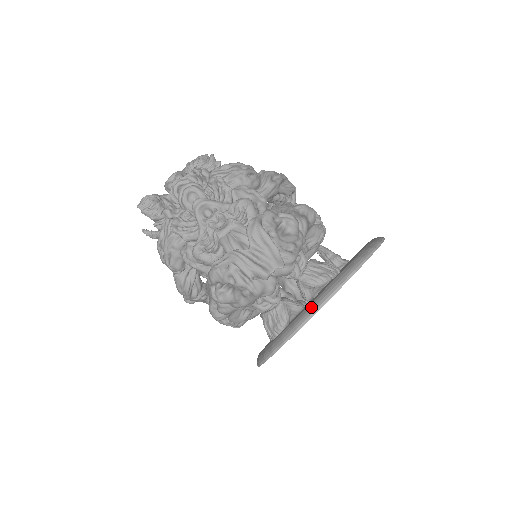
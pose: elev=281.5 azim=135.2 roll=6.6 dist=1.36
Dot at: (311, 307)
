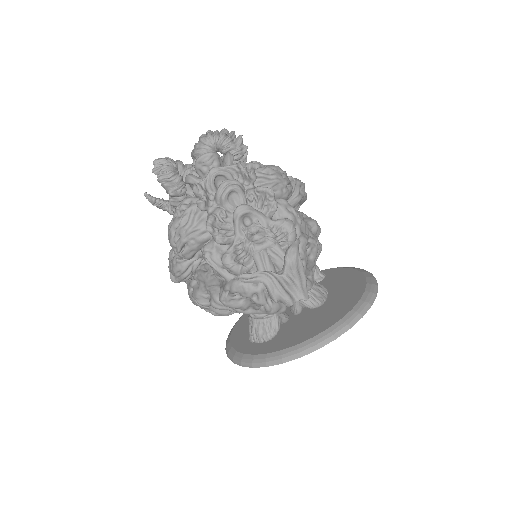
Dot at: (319, 340)
